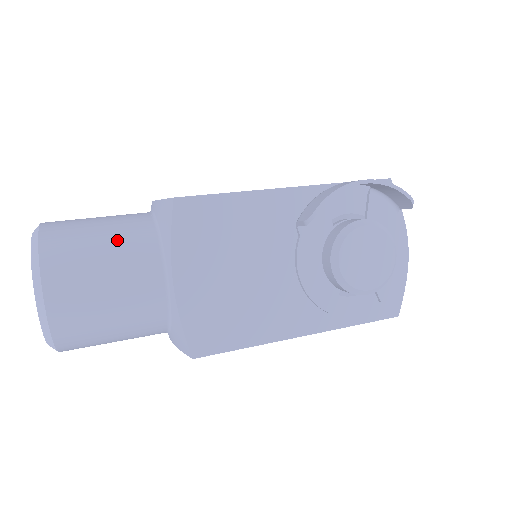
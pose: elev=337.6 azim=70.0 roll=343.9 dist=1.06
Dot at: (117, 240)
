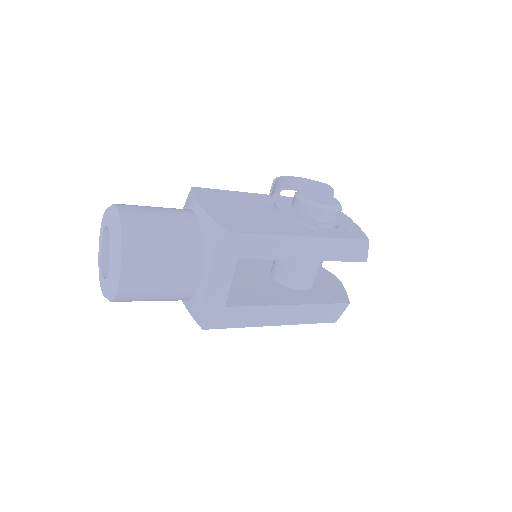
Dot at: occluded
